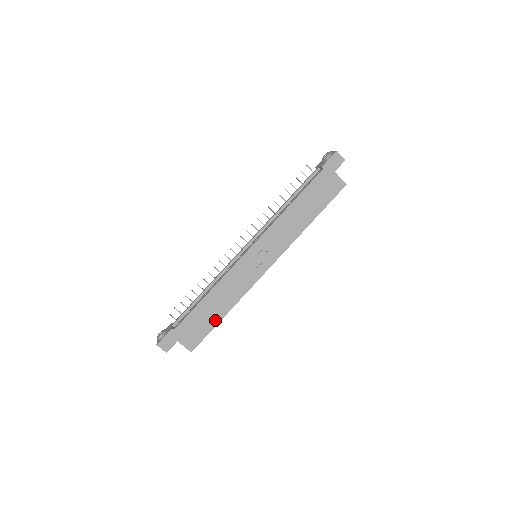
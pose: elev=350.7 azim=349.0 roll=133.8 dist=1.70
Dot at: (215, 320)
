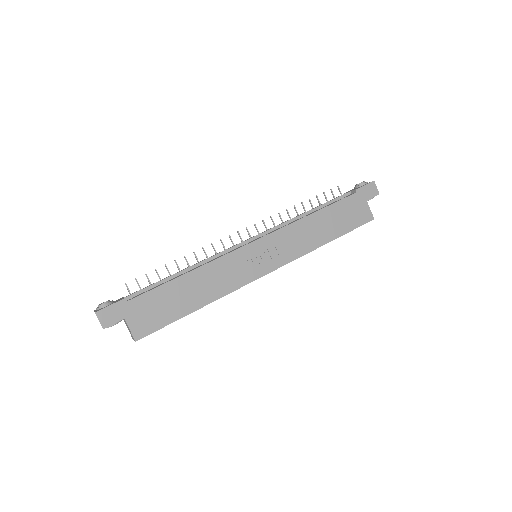
Dot at: (183, 310)
